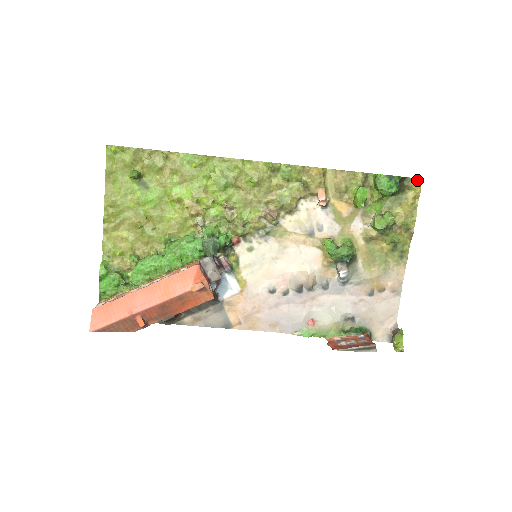
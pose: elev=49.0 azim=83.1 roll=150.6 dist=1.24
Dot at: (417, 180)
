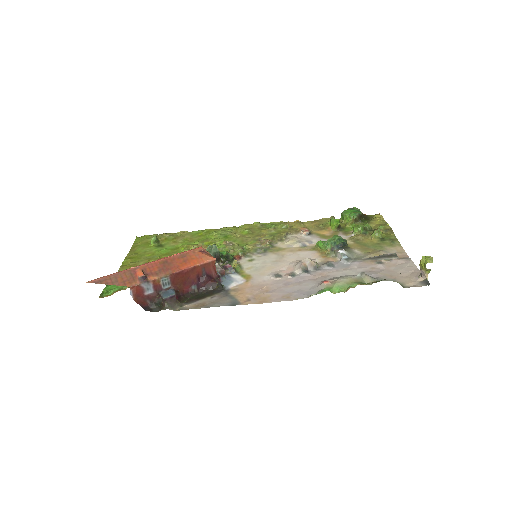
Dot at: occluded
